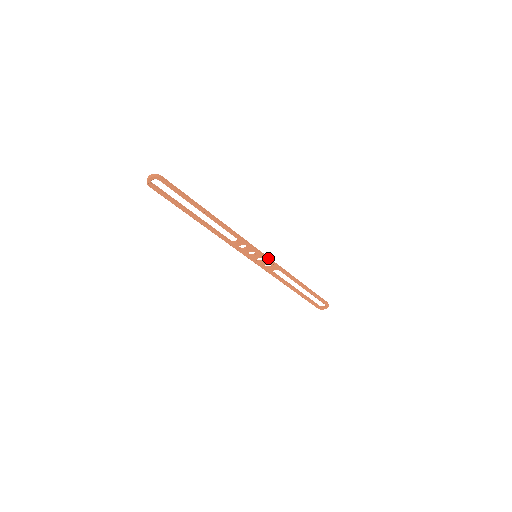
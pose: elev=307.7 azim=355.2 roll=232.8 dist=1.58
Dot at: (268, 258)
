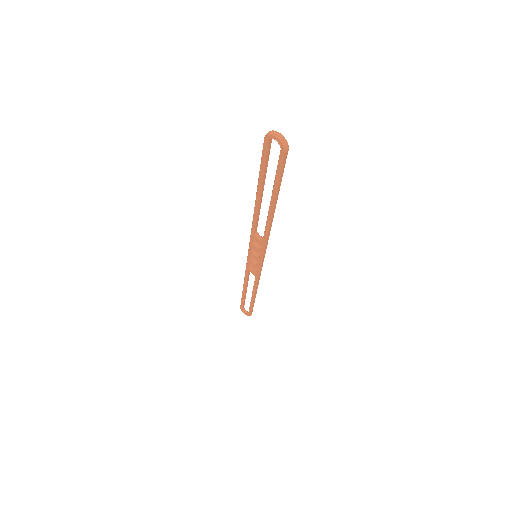
Dot at: (261, 267)
